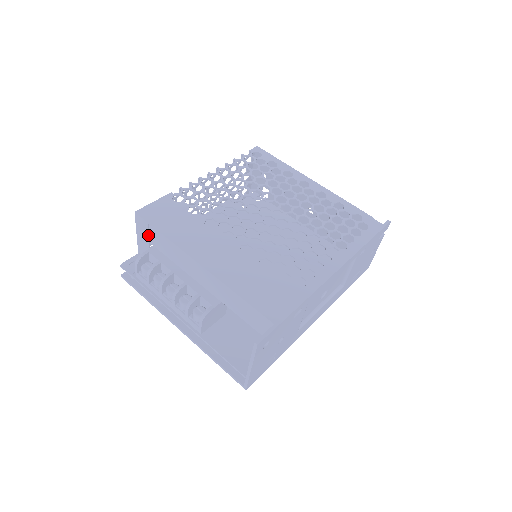
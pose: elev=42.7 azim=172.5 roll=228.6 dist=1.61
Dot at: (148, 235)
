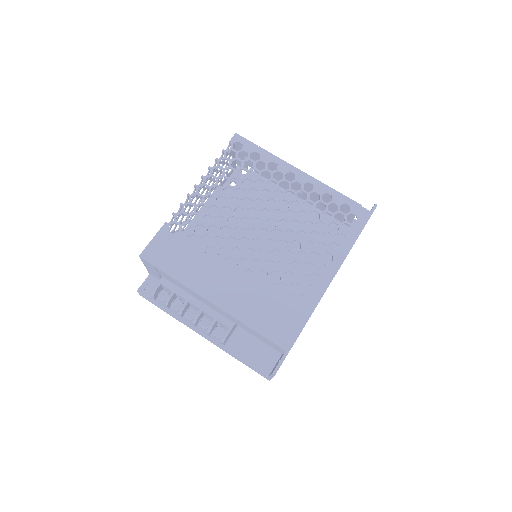
Dot at: (156, 271)
